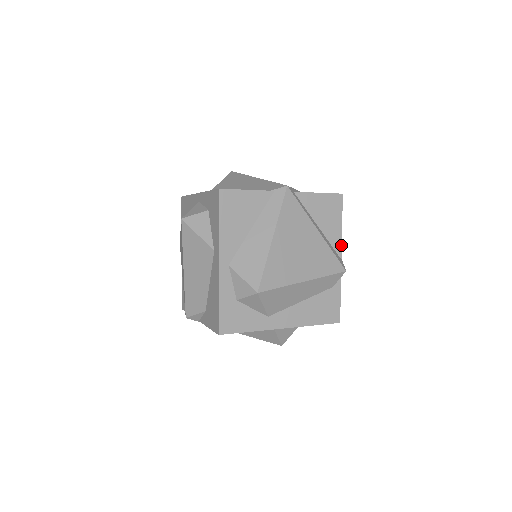
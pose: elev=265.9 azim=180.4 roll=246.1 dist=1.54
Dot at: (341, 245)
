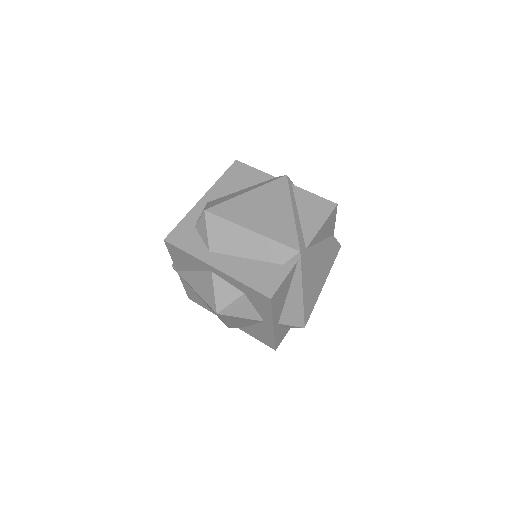
Dot at: (313, 238)
